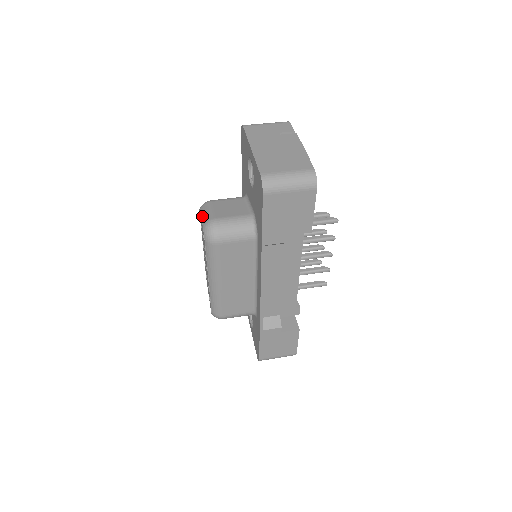
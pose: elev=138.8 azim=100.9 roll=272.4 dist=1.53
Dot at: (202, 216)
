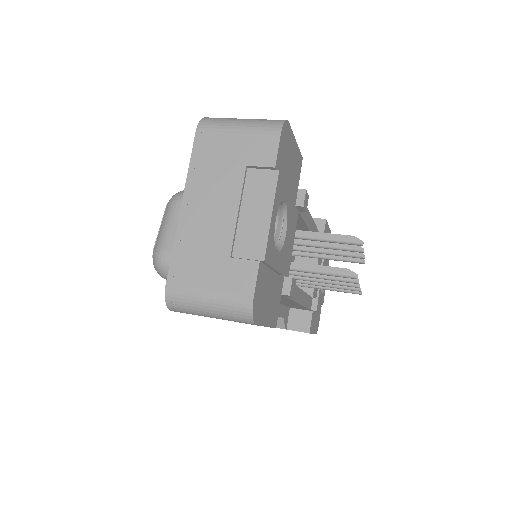
Dot at: (160, 227)
